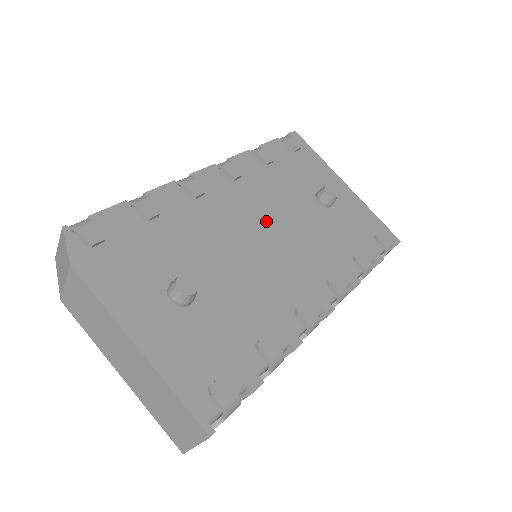
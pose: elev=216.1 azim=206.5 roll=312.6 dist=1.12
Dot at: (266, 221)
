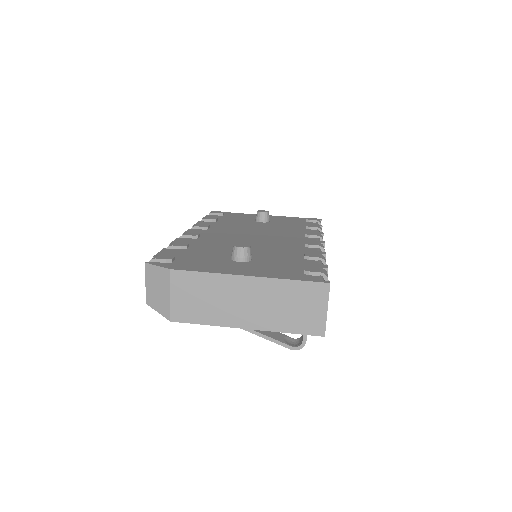
Dot at: (245, 233)
